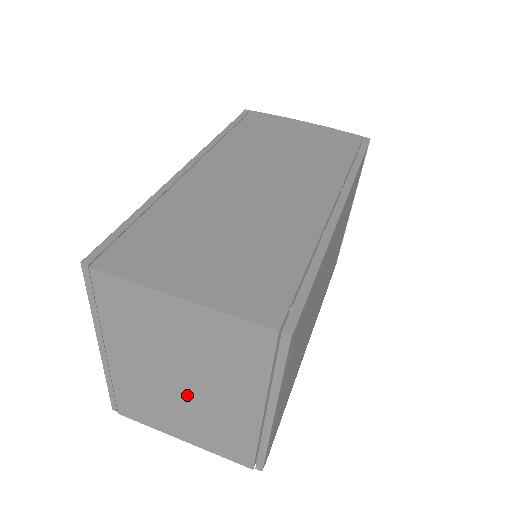
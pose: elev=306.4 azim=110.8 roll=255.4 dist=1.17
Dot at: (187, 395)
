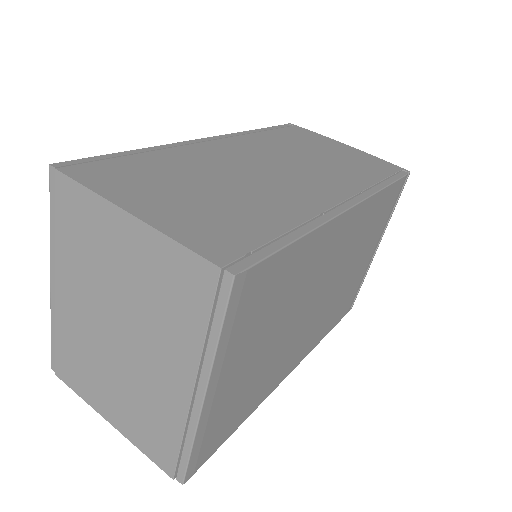
Dot at: (121, 355)
